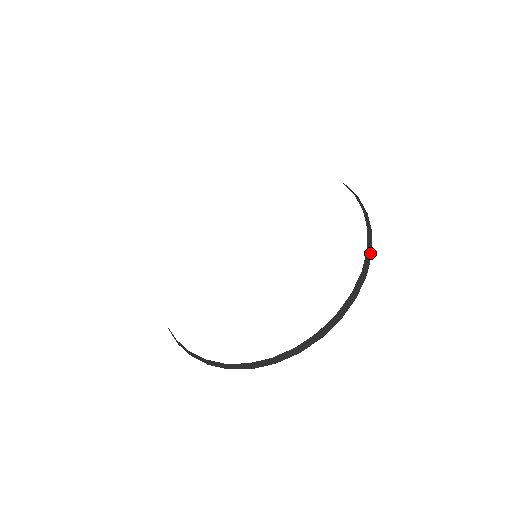
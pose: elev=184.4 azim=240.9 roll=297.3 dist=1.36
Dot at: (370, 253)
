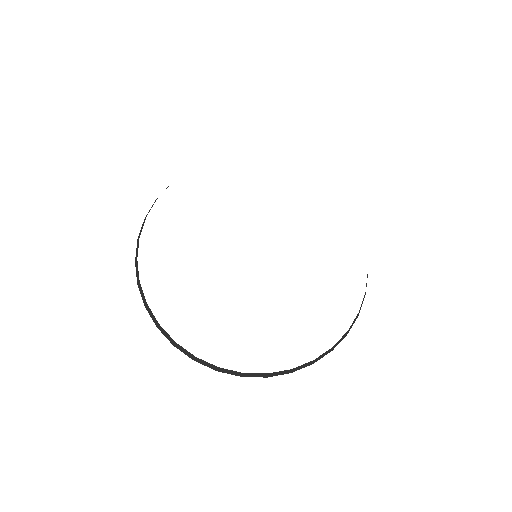
Dot at: occluded
